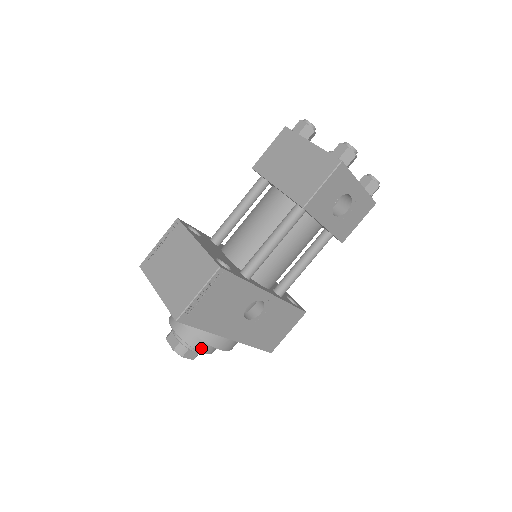
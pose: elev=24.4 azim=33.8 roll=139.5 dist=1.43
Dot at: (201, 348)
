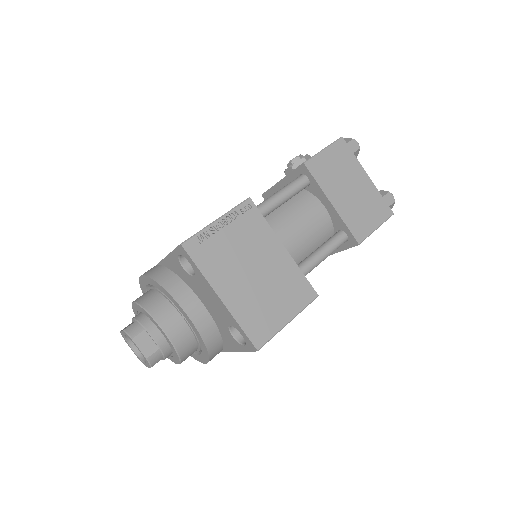
Dot at: (185, 359)
